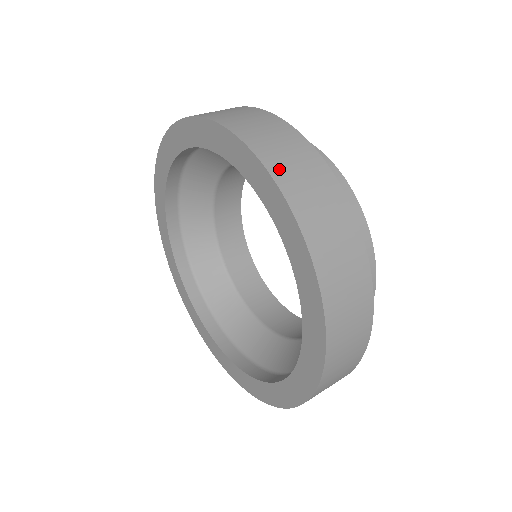
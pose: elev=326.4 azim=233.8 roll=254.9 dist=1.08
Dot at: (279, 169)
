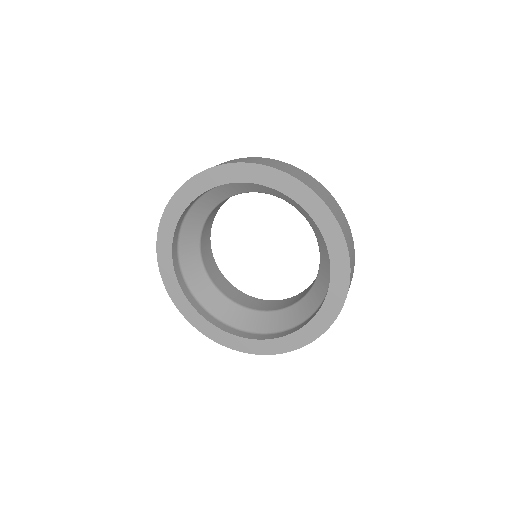
Dot at: (351, 262)
